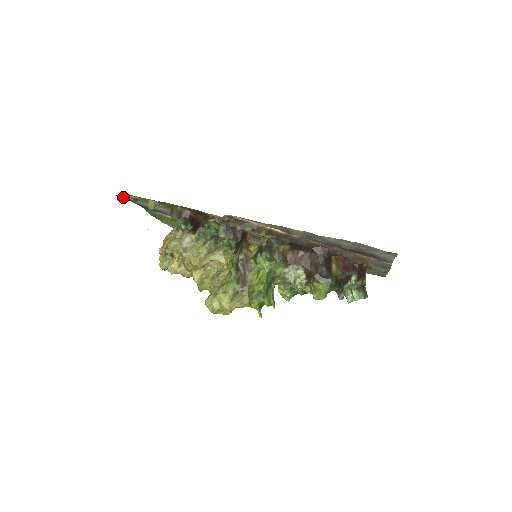
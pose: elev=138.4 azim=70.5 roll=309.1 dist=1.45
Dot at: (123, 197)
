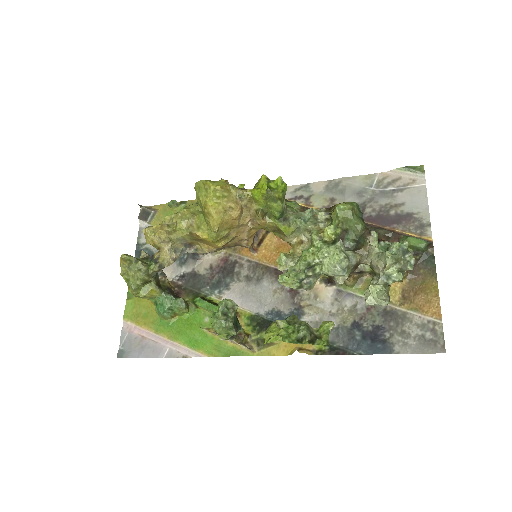
Dot at: (146, 209)
